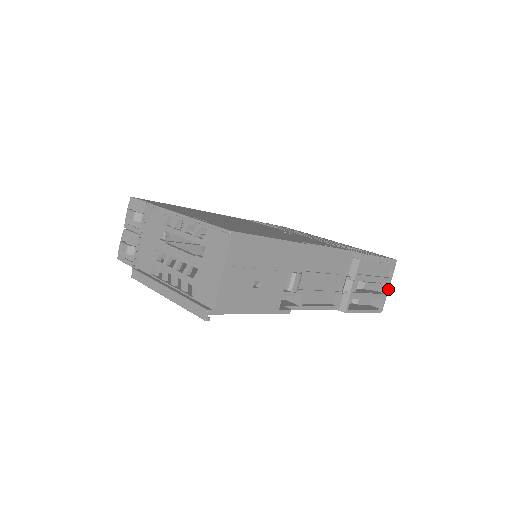
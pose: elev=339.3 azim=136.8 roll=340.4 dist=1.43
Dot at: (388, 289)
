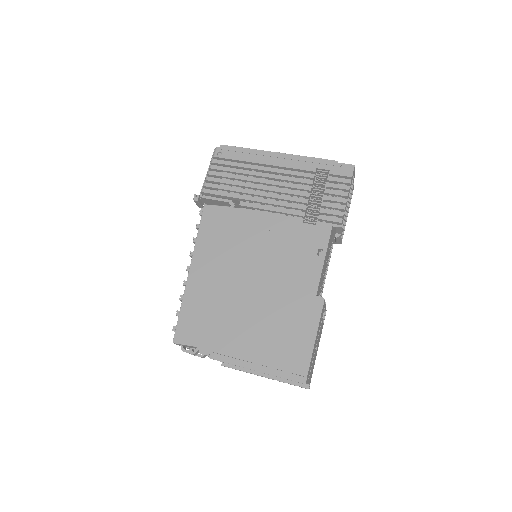
Dot at: occluded
